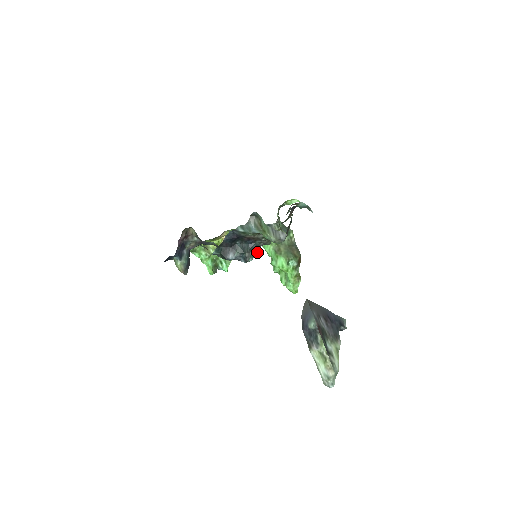
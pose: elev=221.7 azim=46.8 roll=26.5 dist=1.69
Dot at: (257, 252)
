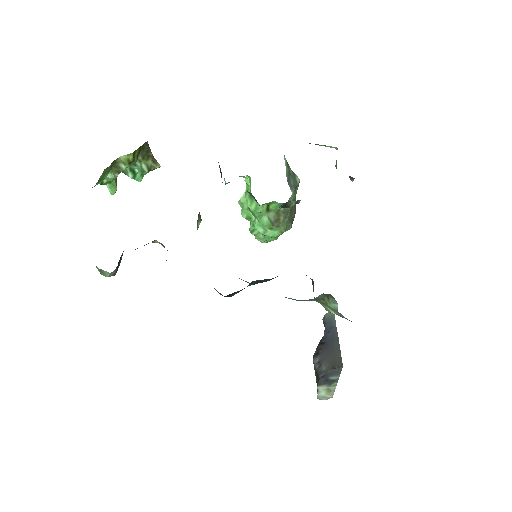
Dot at: occluded
